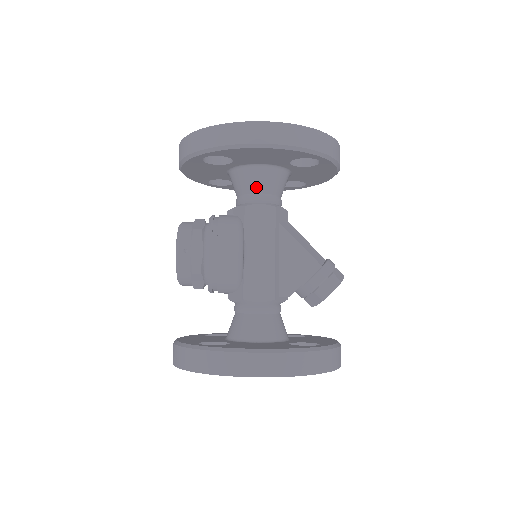
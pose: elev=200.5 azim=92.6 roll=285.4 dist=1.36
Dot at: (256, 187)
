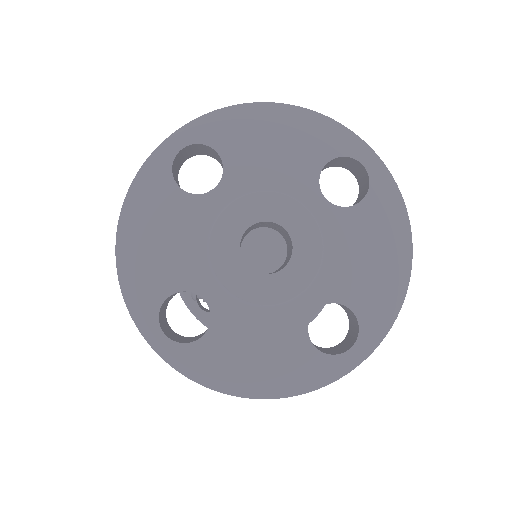
Dot at: occluded
